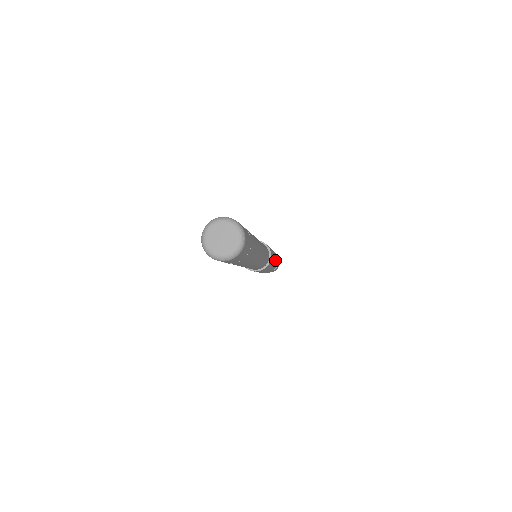
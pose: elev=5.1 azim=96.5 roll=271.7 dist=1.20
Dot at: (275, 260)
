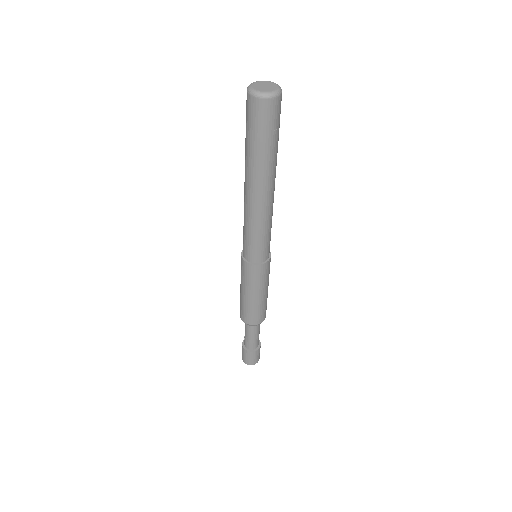
Dot at: (267, 294)
